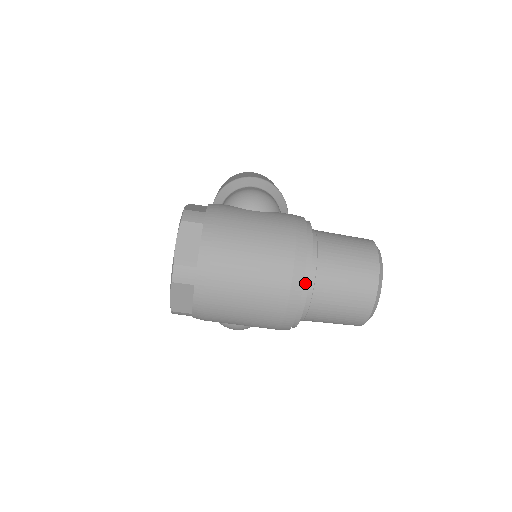
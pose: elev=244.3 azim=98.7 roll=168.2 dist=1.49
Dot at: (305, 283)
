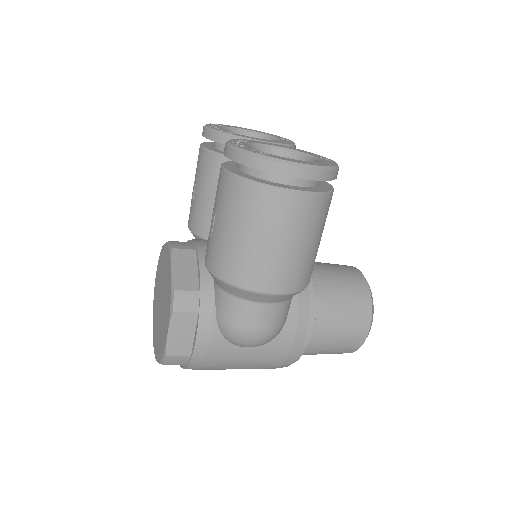
Dot at: occluded
